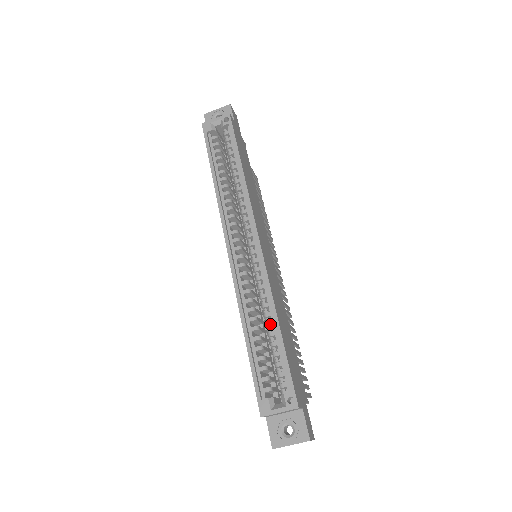
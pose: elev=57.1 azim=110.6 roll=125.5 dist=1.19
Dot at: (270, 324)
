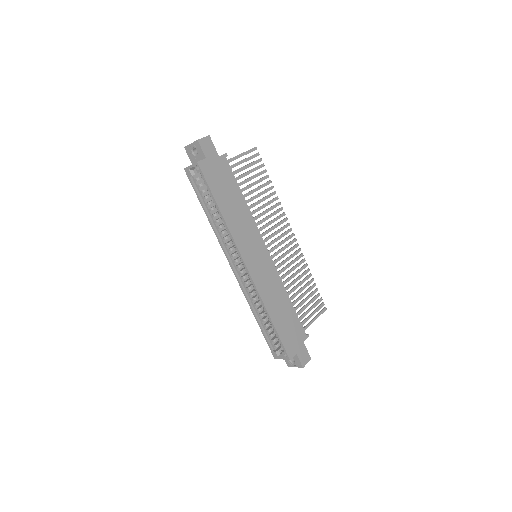
Dot at: (267, 315)
